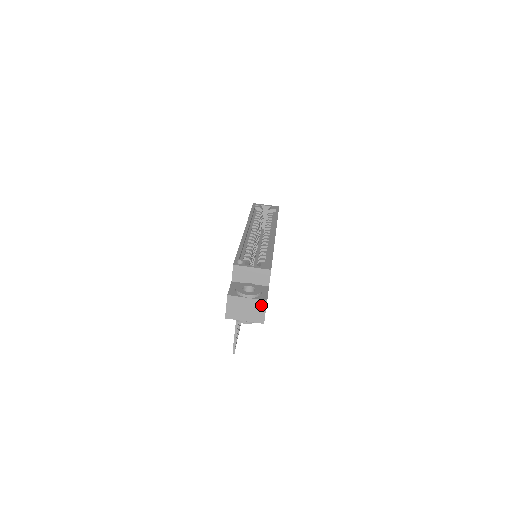
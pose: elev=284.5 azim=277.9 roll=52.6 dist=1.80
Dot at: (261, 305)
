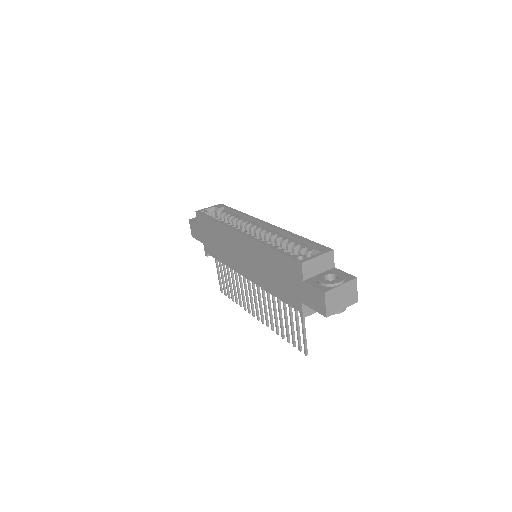
Dot at: (353, 285)
